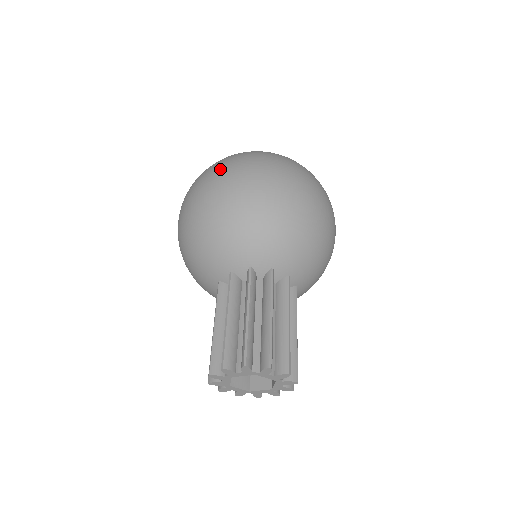
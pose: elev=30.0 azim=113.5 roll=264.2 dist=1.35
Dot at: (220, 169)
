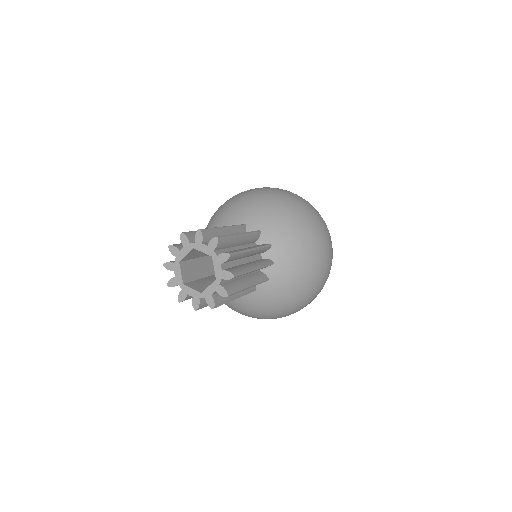
Dot at: occluded
